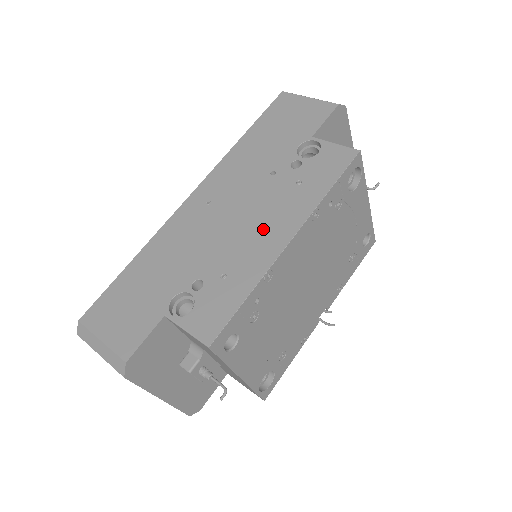
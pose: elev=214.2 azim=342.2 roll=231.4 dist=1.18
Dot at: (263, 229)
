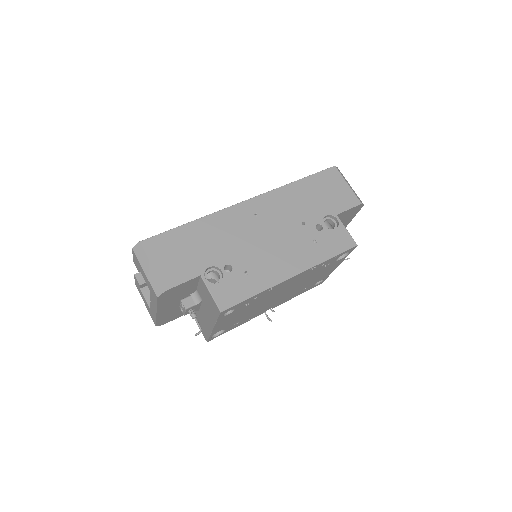
Dot at: (282, 258)
